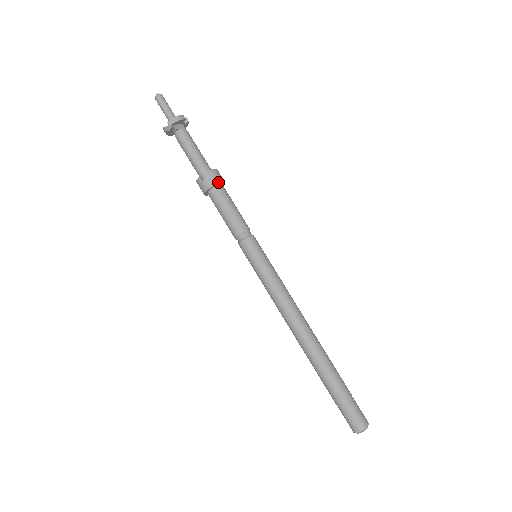
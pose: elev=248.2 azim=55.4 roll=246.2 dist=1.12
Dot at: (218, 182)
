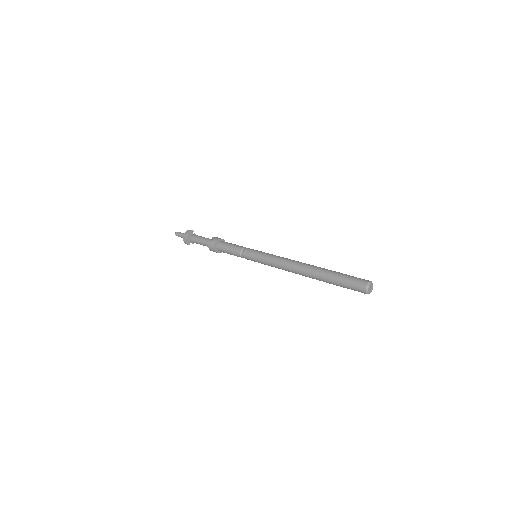
Dot at: (220, 238)
